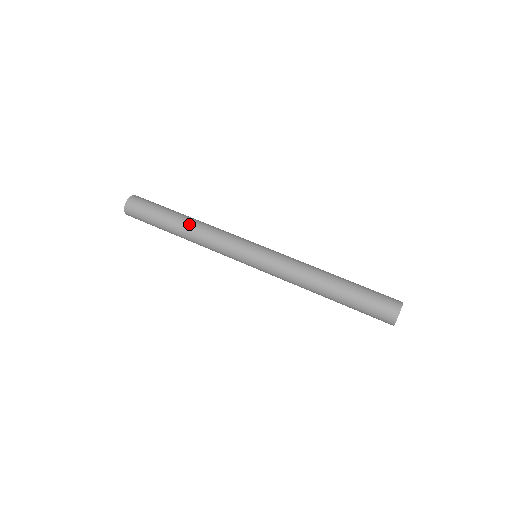
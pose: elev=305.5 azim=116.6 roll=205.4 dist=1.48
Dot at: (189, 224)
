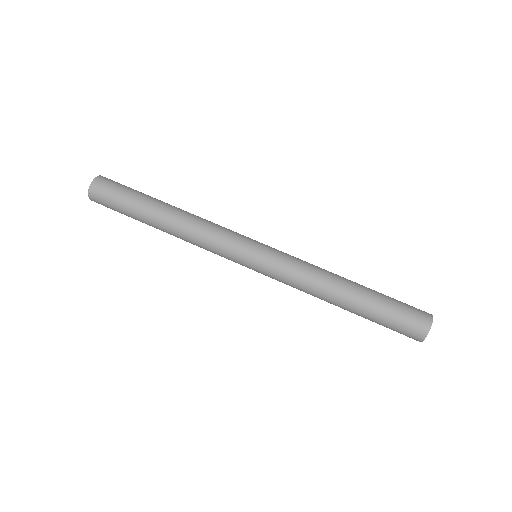
Dot at: (171, 219)
